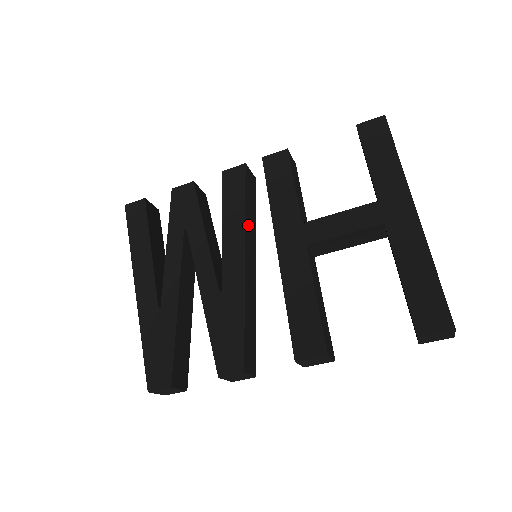
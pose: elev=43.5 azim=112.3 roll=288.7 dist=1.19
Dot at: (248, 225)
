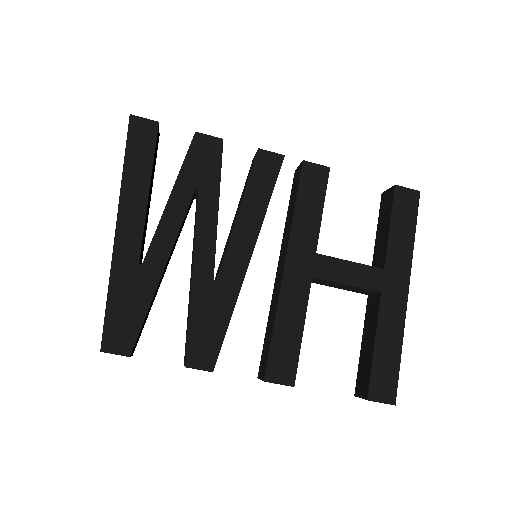
Dot at: occluded
